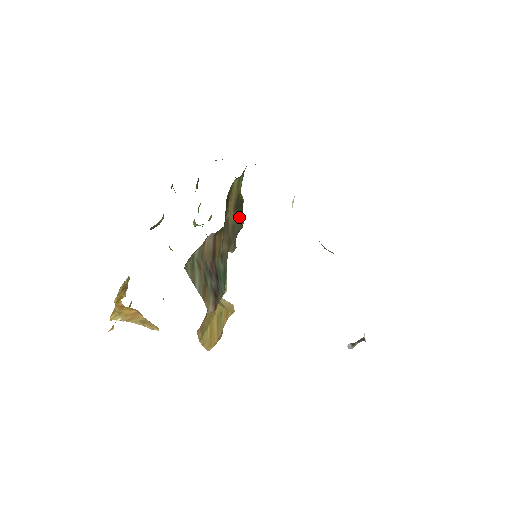
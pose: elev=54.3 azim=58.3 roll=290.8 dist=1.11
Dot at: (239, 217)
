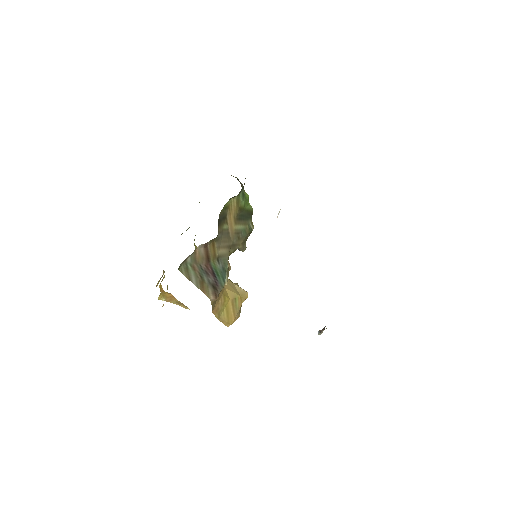
Dot at: (247, 224)
